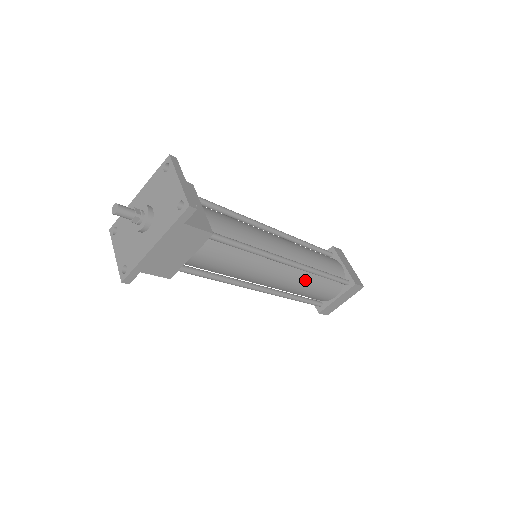
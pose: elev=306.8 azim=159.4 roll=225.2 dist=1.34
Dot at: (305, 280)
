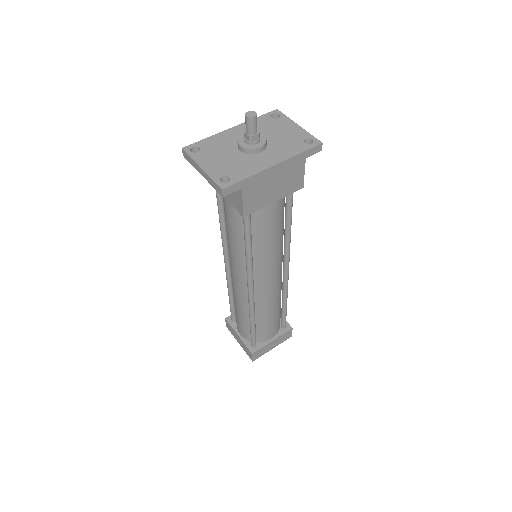
Dot at: (277, 300)
